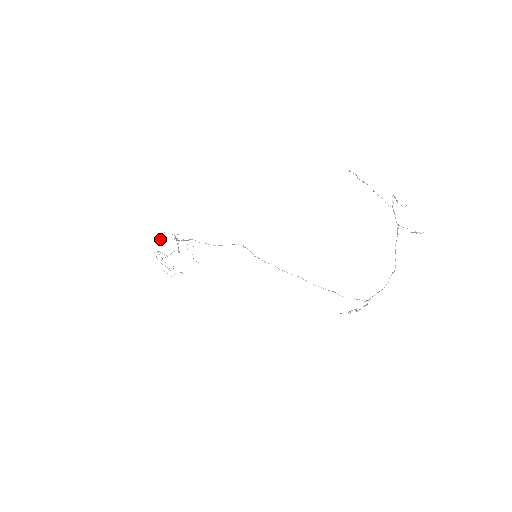
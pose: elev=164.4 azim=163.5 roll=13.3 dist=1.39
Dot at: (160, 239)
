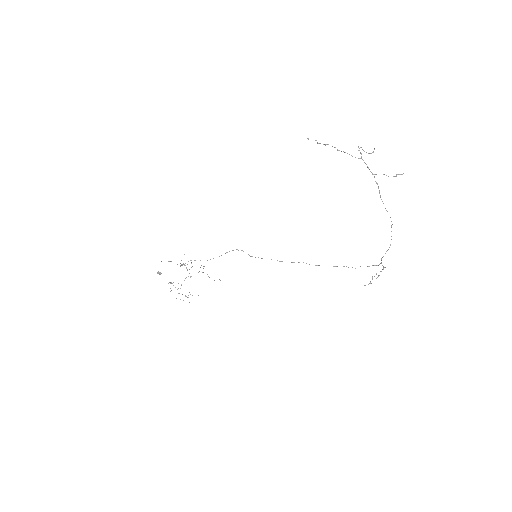
Dot at: occluded
